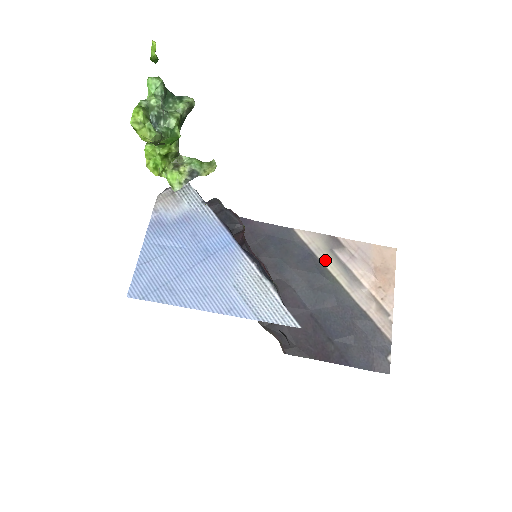
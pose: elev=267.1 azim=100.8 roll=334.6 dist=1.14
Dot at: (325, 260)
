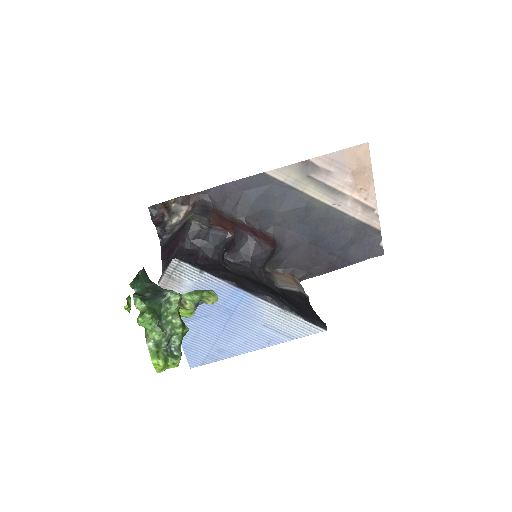
Dot at: (305, 189)
